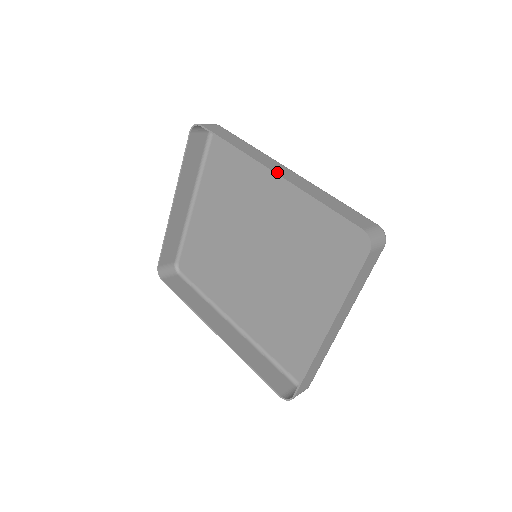
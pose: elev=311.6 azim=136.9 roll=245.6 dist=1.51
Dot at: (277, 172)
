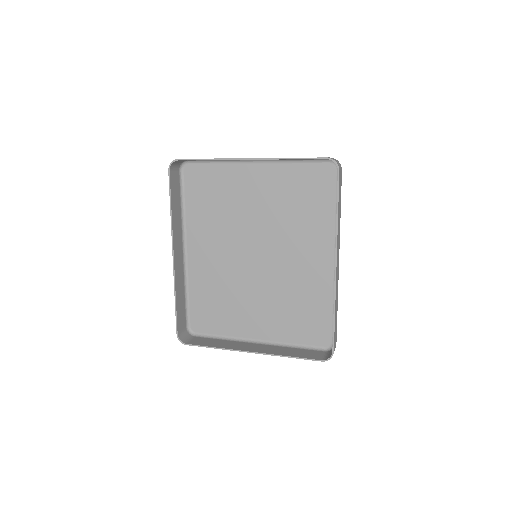
Dot at: occluded
